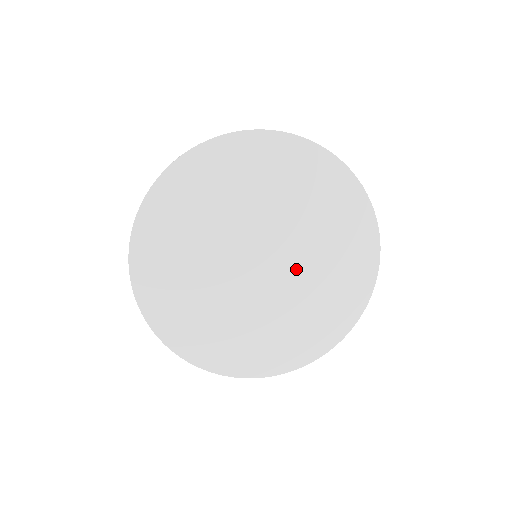
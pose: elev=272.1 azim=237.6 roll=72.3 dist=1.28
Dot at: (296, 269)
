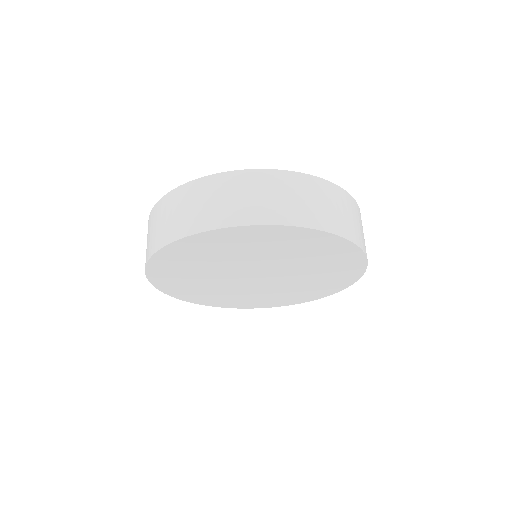
Dot at: (279, 283)
